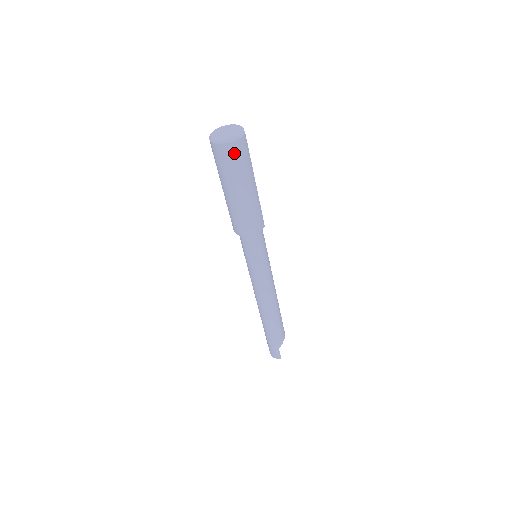
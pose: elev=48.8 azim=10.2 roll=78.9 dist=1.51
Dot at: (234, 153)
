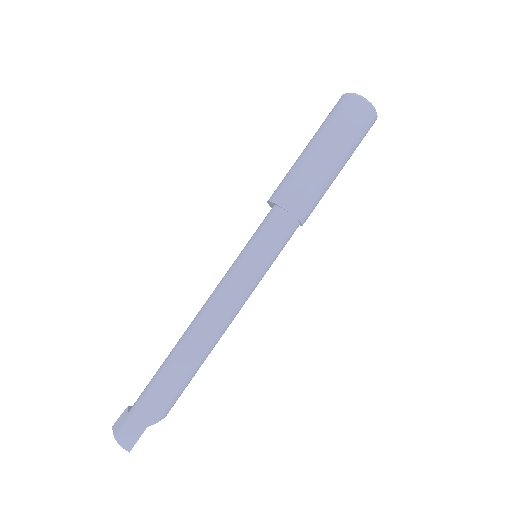
Dot at: (365, 118)
